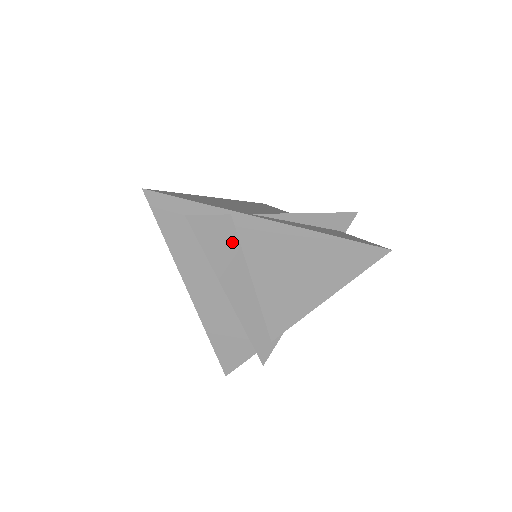
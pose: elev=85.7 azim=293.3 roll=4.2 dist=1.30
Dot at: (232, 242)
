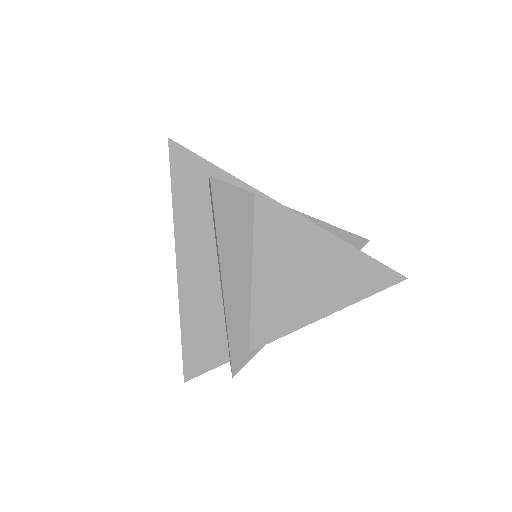
Dot at: (246, 224)
